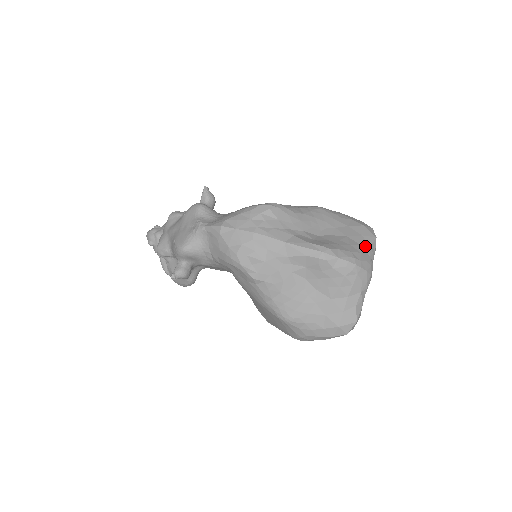
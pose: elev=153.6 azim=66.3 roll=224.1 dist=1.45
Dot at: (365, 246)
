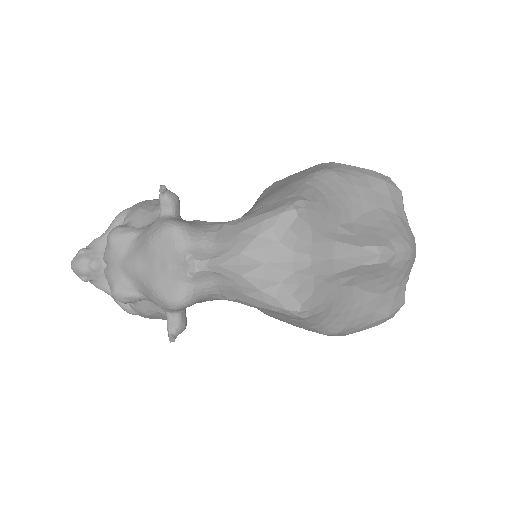
Dot at: (400, 213)
